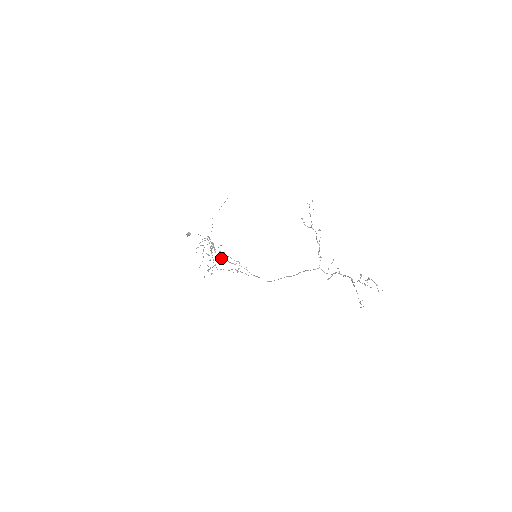
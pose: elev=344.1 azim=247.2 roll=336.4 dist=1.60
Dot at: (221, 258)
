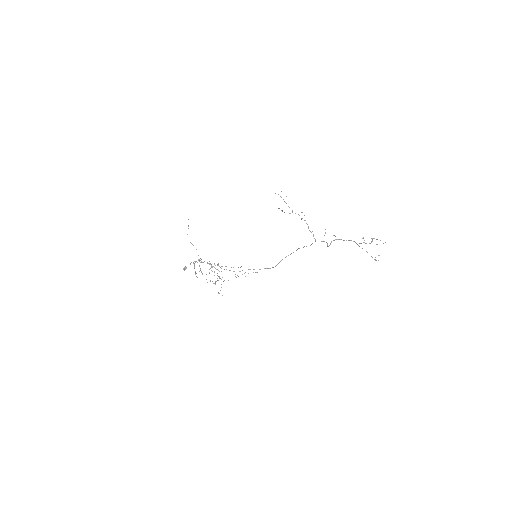
Dot at: occluded
